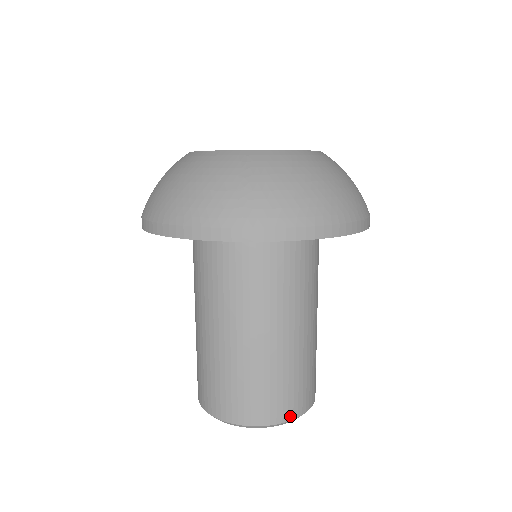
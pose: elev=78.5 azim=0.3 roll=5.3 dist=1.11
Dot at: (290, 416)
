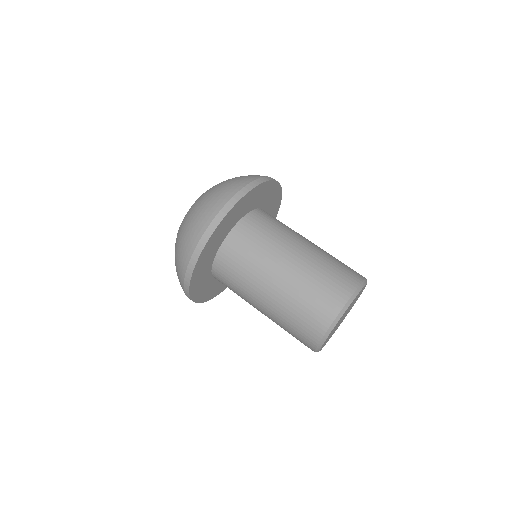
Dot at: (348, 295)
